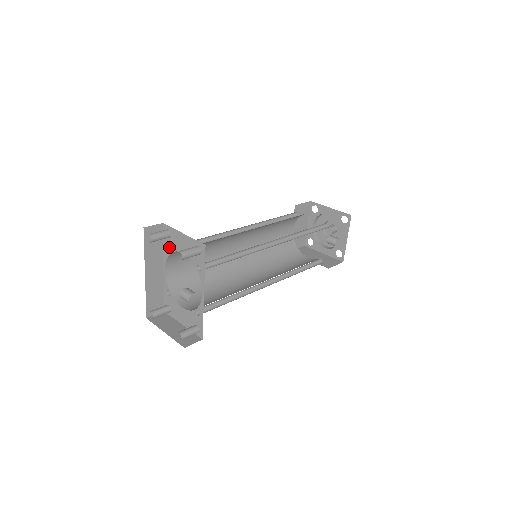
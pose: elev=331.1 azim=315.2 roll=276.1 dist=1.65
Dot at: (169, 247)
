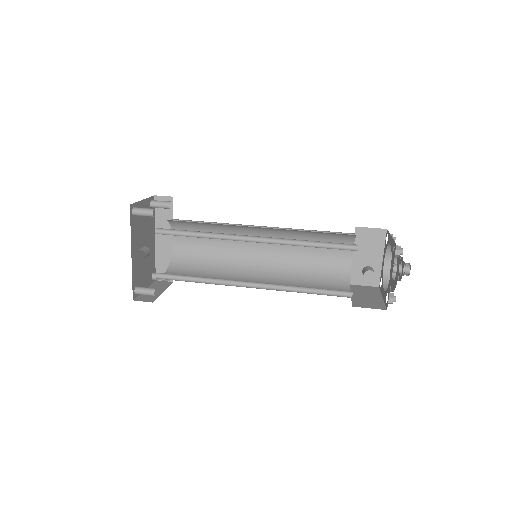
Dot at: occluded
